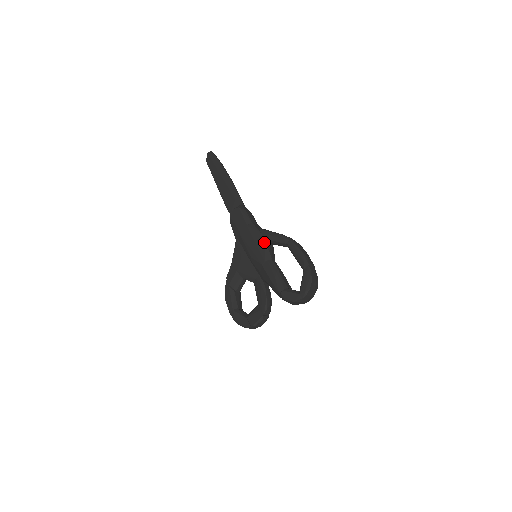
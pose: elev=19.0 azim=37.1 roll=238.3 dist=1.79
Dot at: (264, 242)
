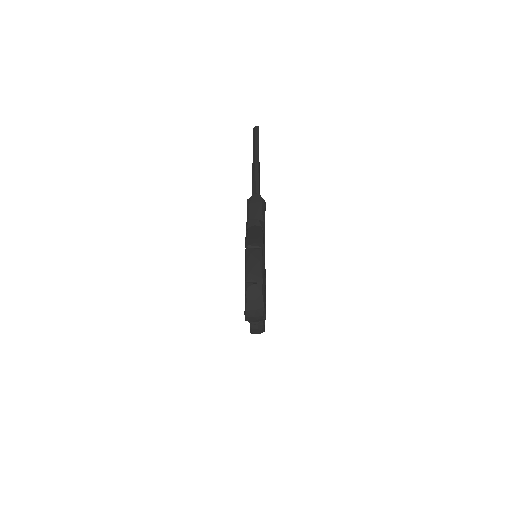
Dot at: occluded
